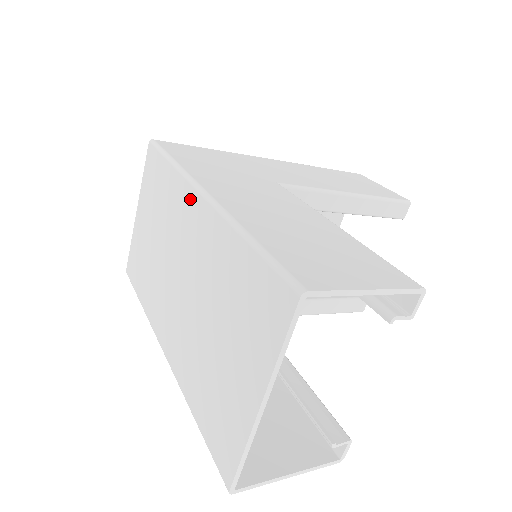
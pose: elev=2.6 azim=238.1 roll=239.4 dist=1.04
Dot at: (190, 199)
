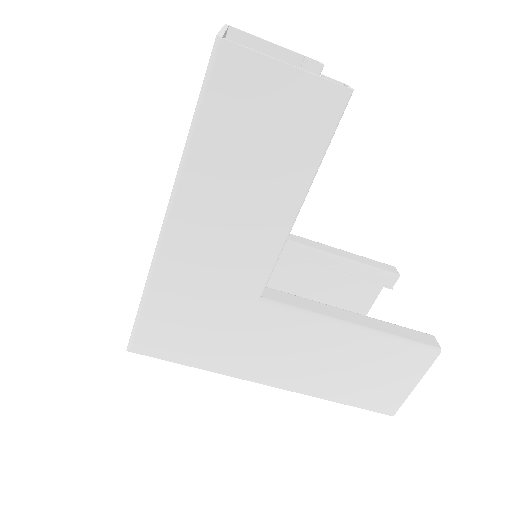
Dot at: occluded
